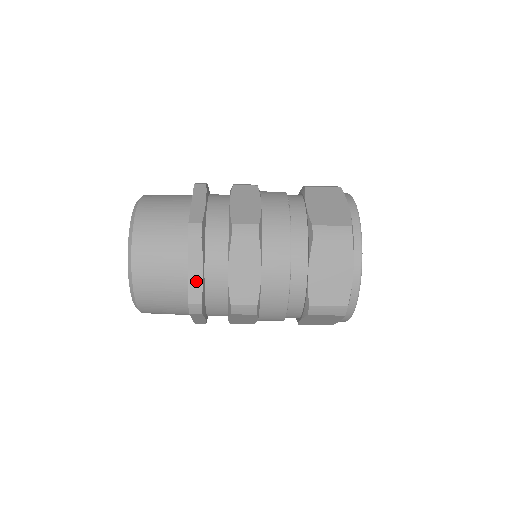
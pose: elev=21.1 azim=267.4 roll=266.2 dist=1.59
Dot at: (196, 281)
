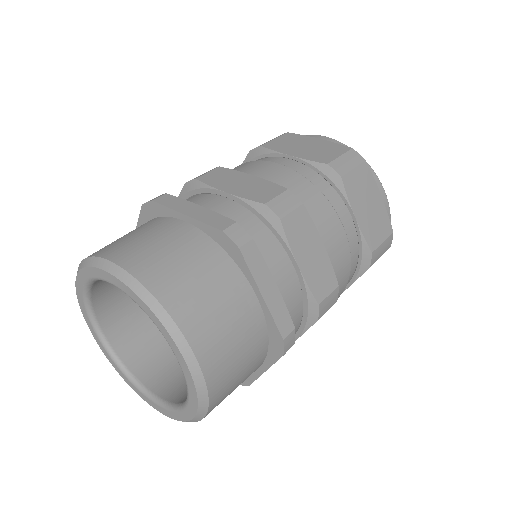
Dot at: occluded
